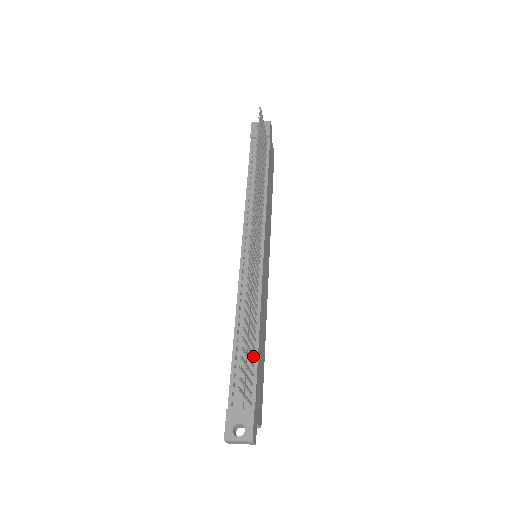
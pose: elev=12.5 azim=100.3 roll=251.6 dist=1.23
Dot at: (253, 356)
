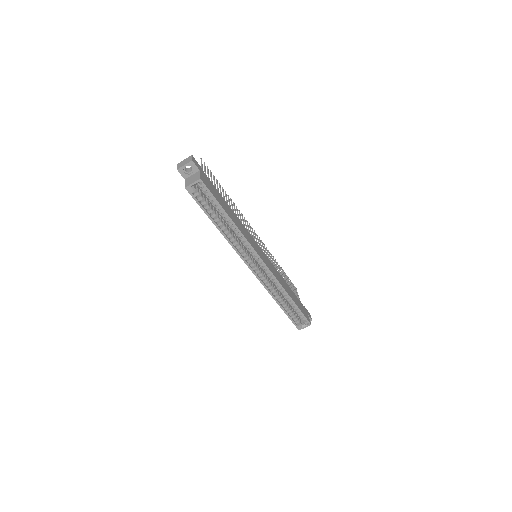
Dot at: occluded
